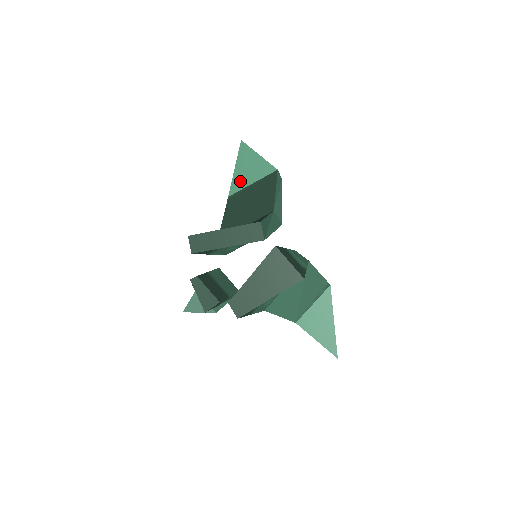
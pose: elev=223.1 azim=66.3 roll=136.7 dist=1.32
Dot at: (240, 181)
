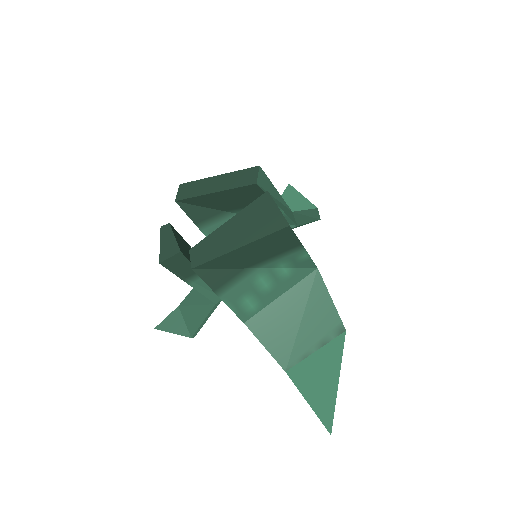
Dot at: occluded
